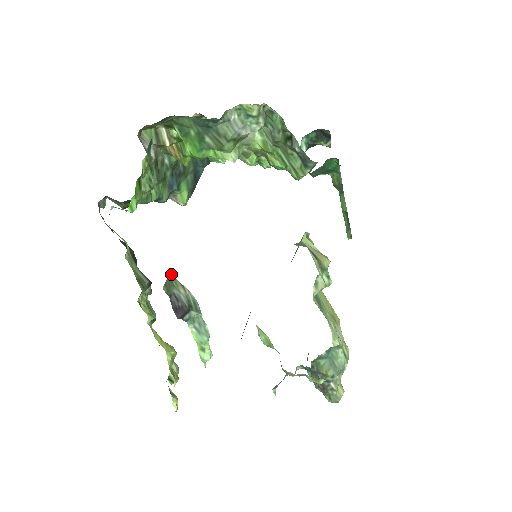
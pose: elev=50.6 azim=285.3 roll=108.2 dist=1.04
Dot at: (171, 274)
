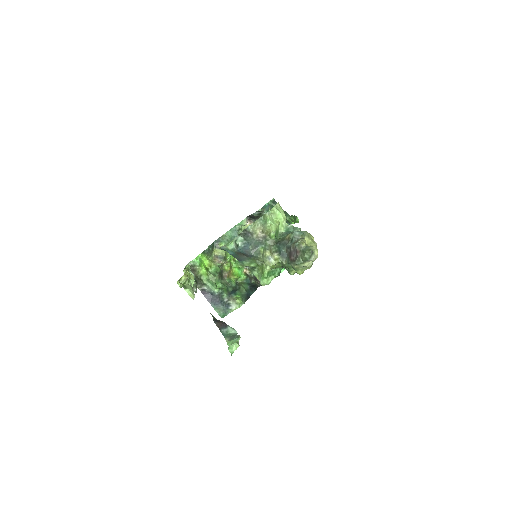
Dot at: occluded
